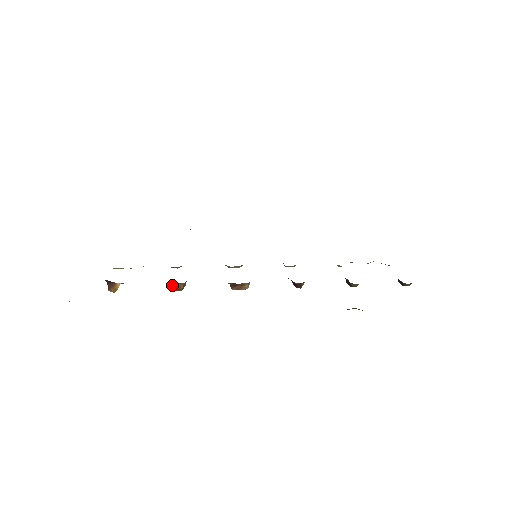
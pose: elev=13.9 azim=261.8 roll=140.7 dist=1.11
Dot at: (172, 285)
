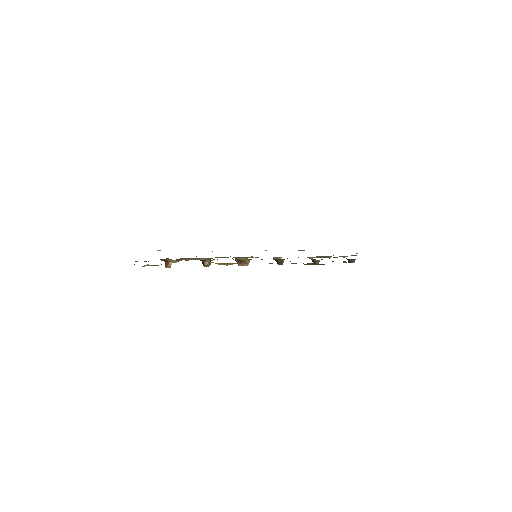
Dot at: (203, 265)
